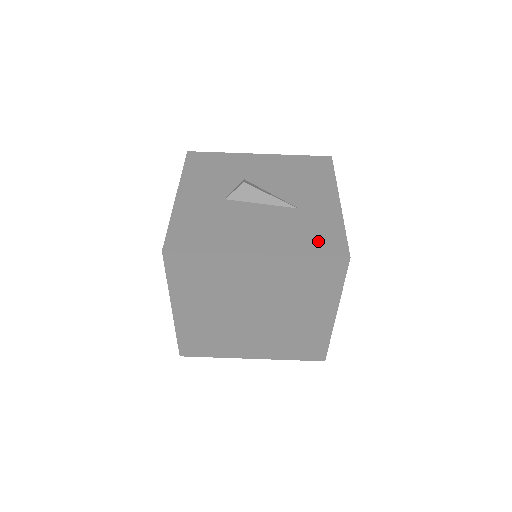
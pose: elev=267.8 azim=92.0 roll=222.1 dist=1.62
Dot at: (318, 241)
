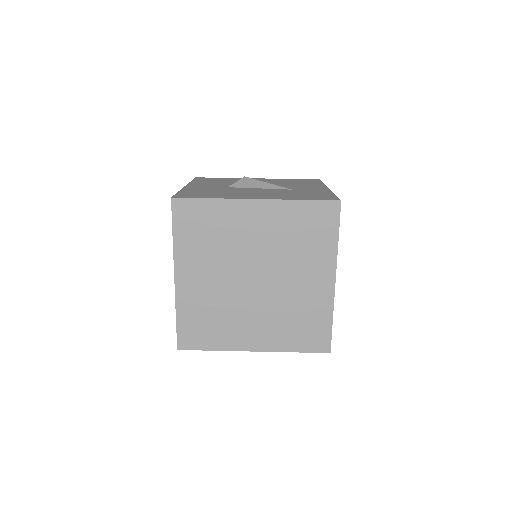
Dot at: (311, 196)
